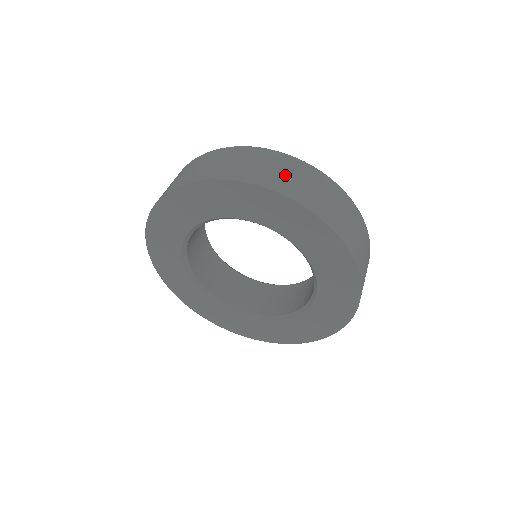
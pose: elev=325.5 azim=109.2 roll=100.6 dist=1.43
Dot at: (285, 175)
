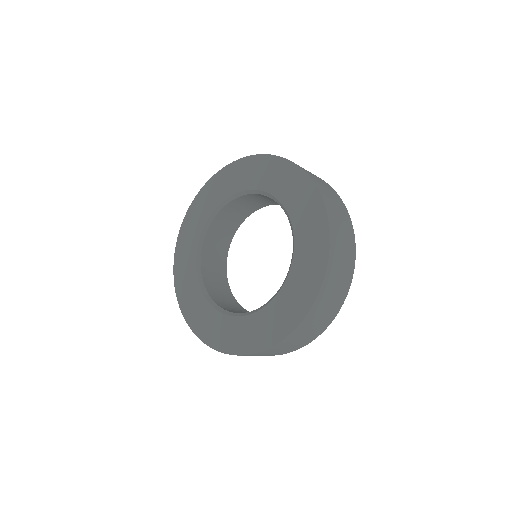
Dot at: (333, 201)
